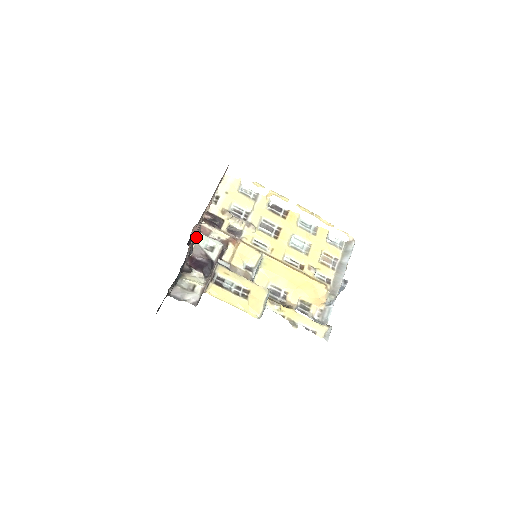
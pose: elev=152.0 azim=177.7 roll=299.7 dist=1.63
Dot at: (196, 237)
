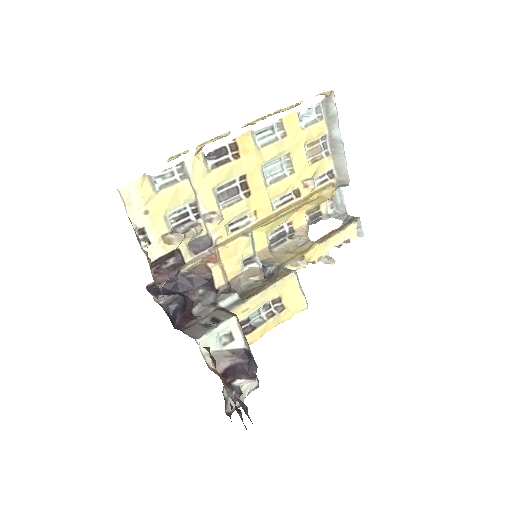
Dot at: occluded
